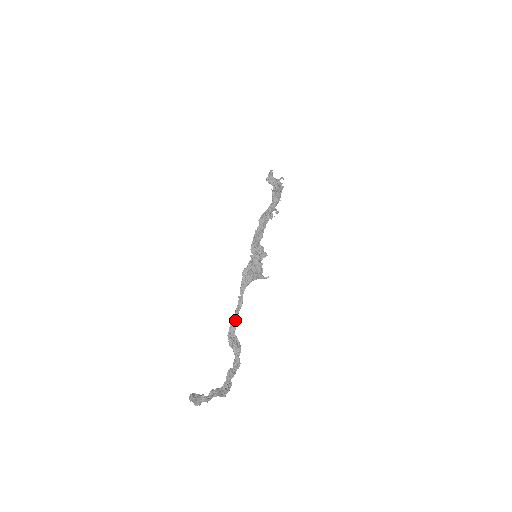
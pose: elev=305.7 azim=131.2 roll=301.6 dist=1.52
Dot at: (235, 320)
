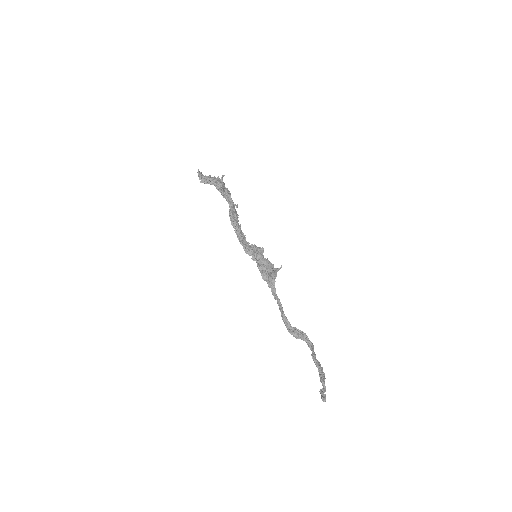
Dot at: (285, 317)
